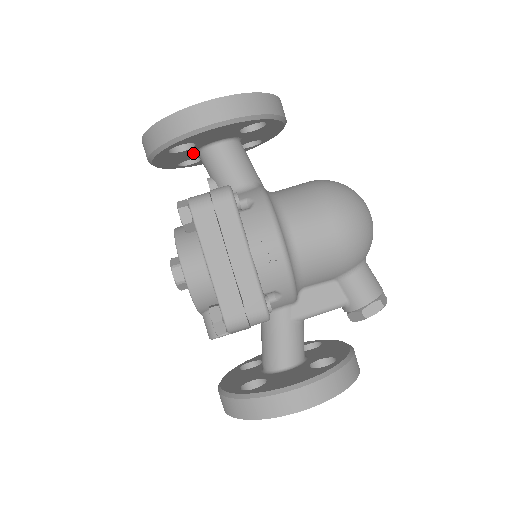
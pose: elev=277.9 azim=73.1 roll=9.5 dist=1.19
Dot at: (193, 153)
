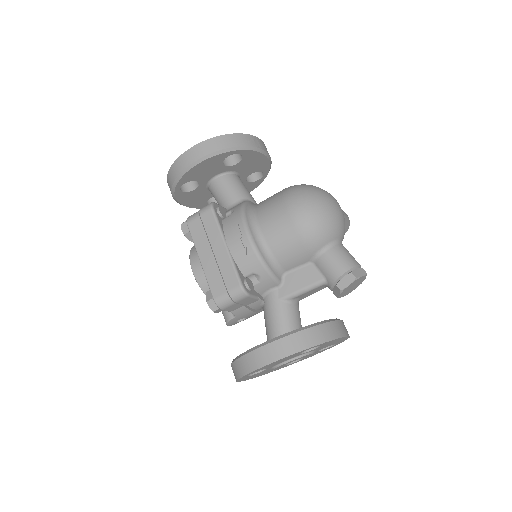
Dot at: (207, 191)
